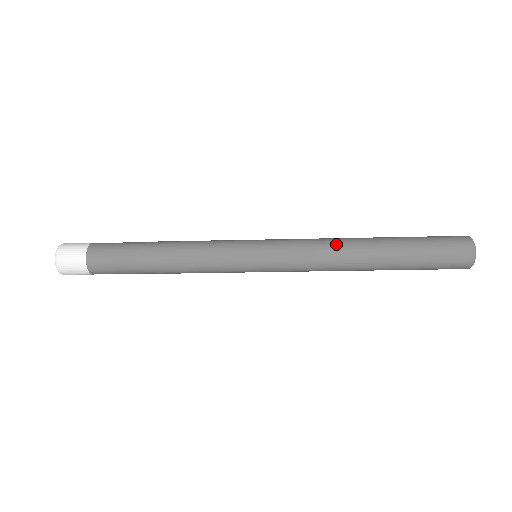
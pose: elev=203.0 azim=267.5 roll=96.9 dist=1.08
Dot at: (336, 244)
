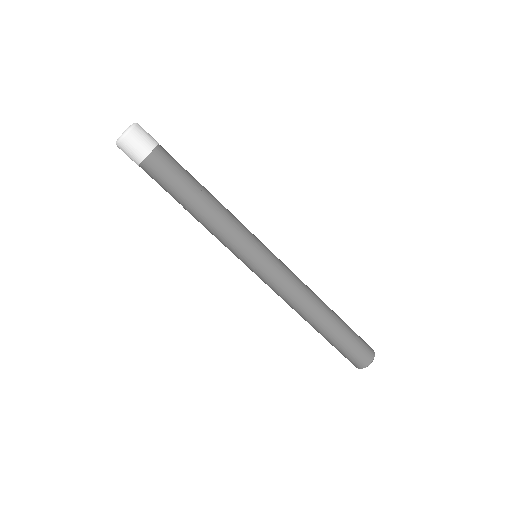
Dot at: (309, 288)
